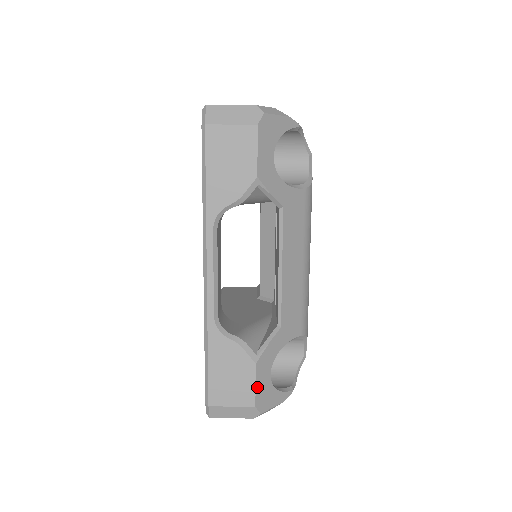
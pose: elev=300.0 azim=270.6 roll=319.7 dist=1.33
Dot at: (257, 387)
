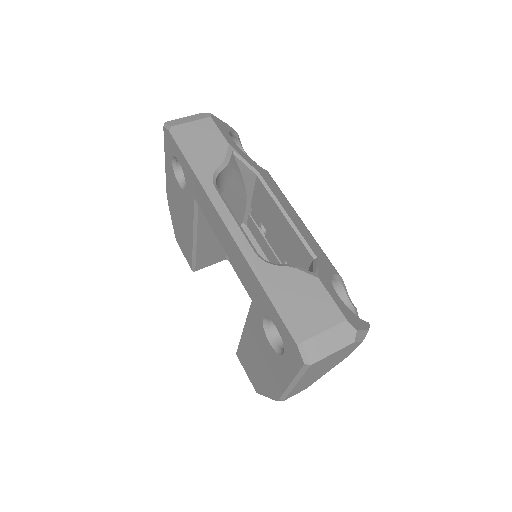
Dot at: (335, 301)
